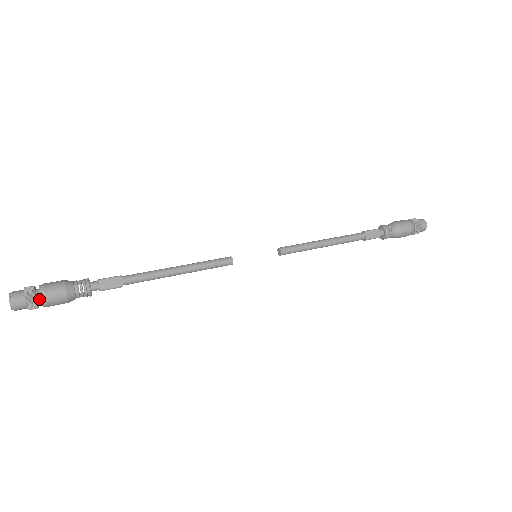
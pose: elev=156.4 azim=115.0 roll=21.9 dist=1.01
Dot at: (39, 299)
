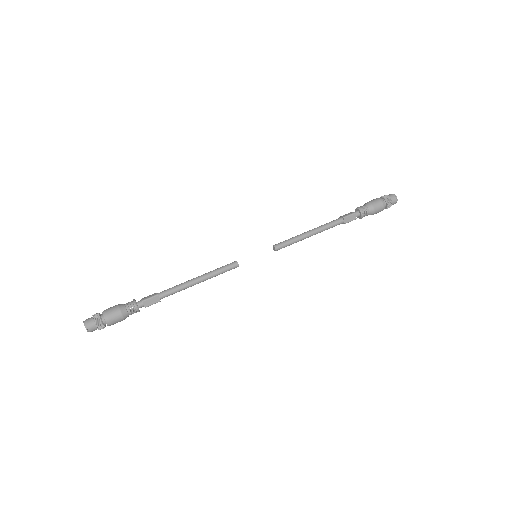
Dot at: (105, 323)
